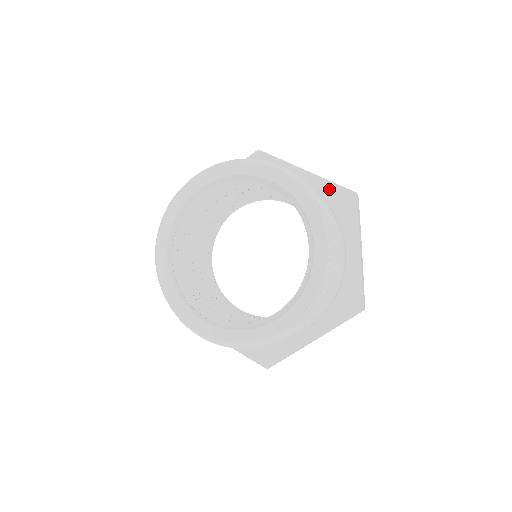
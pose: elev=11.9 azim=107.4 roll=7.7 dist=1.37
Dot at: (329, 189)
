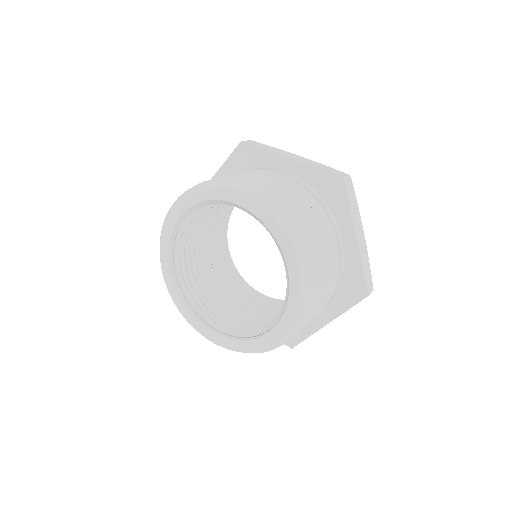
Dot at: (315, 176)
